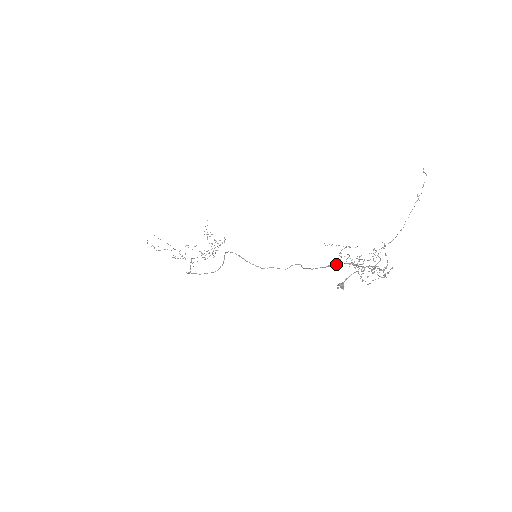
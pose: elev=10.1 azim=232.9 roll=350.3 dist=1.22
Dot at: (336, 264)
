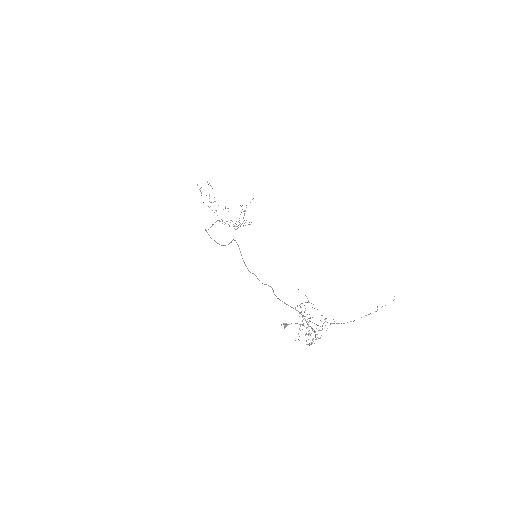
Dot at: occluded
